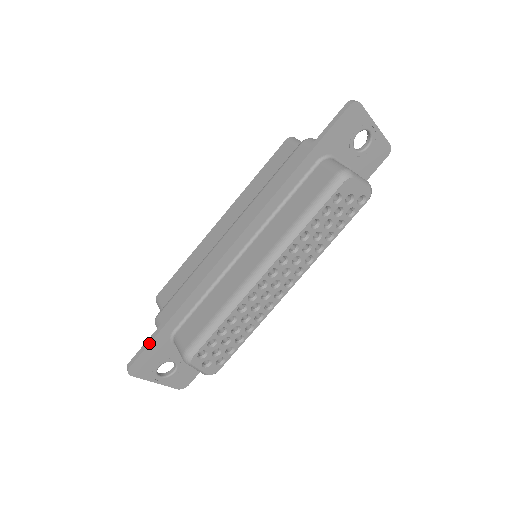
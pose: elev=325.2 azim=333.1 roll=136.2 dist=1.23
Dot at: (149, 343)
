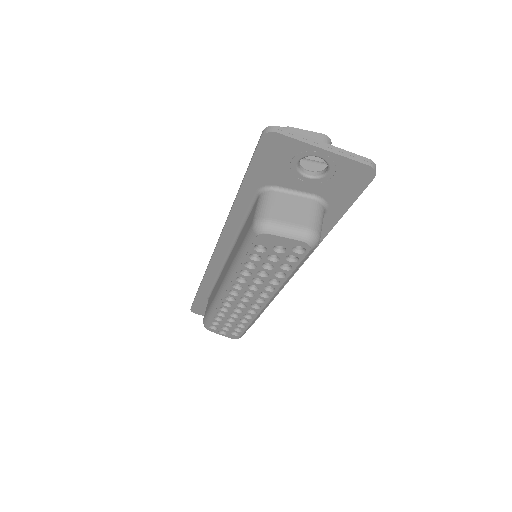
Dot at: (194, 300)
